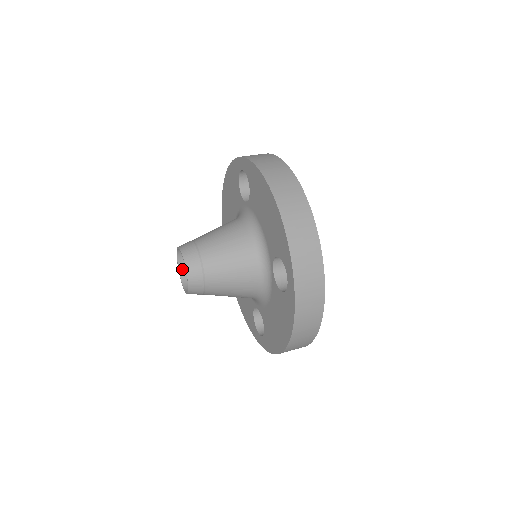
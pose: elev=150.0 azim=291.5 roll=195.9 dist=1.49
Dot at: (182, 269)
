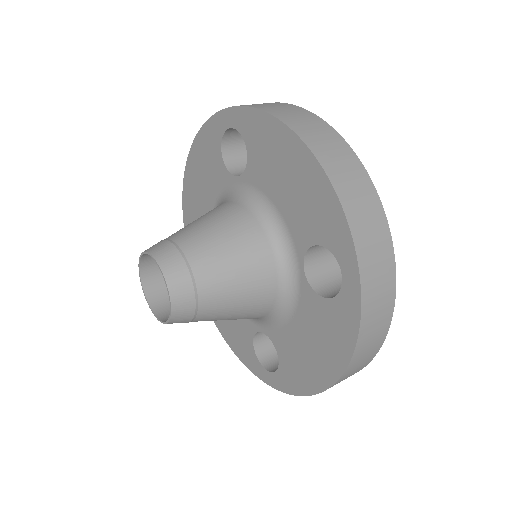
Dot at: (148, 287)
